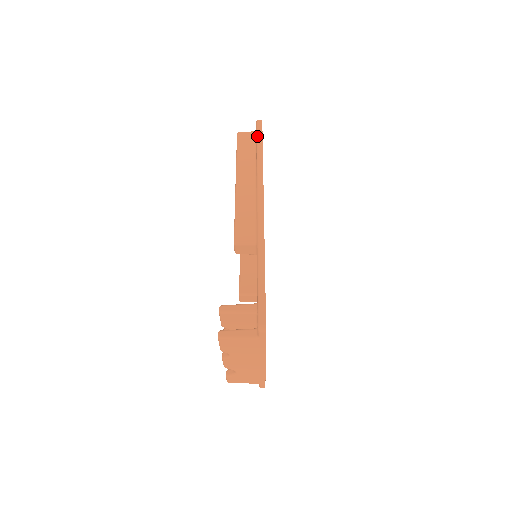
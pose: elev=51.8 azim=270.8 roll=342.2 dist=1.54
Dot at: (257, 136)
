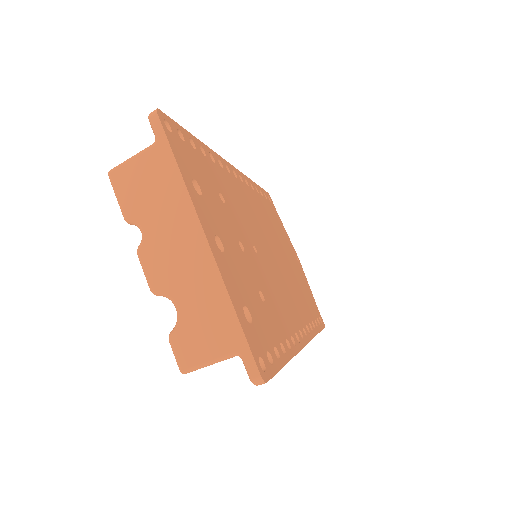
Dot at: occluded
